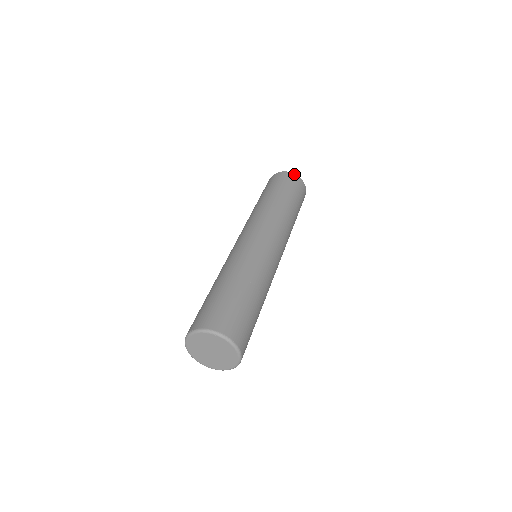
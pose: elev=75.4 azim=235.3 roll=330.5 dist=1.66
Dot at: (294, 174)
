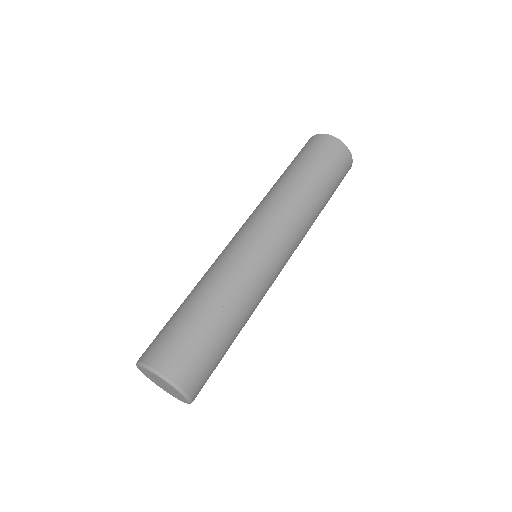
Dot at: (331, 136)
